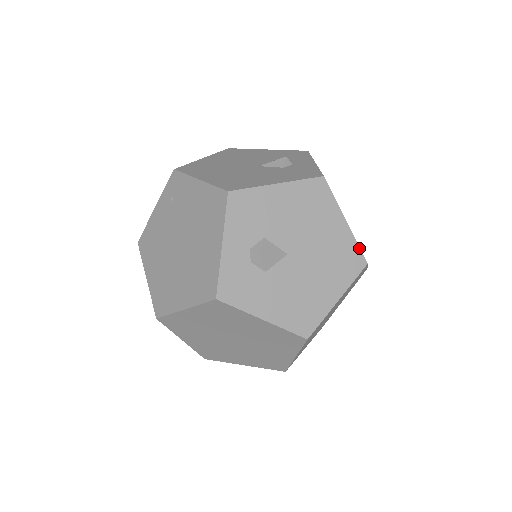
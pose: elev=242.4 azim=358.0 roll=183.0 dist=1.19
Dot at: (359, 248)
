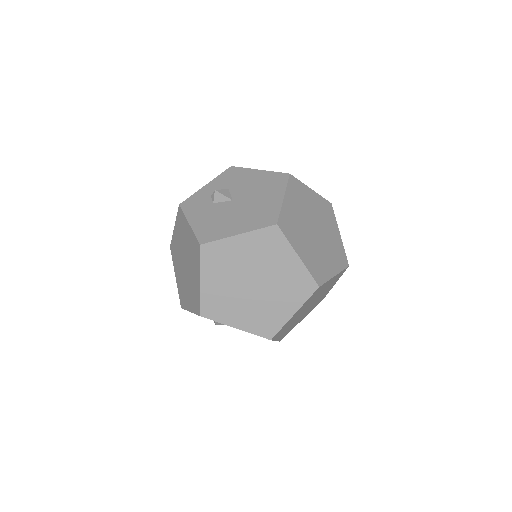
Dot at: (279, 214)
